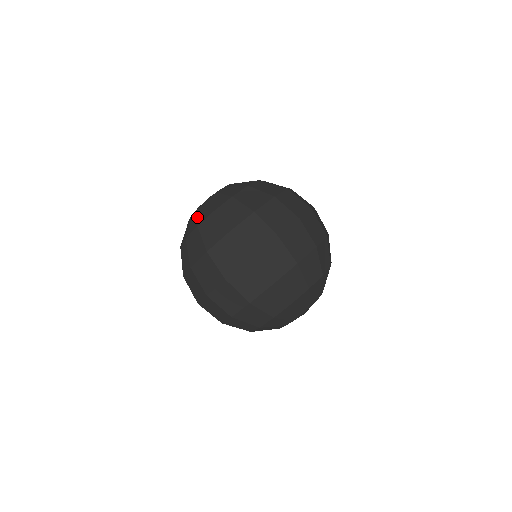
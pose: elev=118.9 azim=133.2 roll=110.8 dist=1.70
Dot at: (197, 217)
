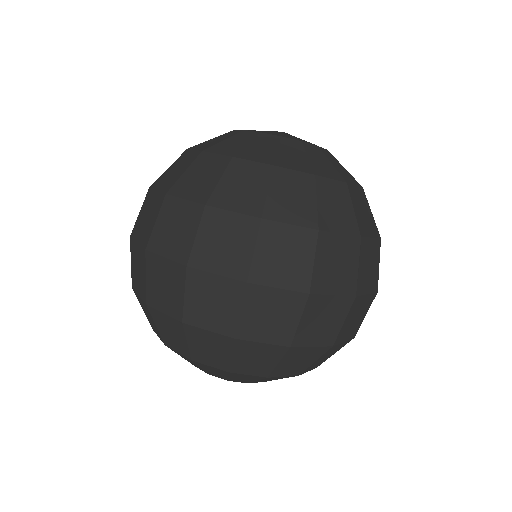
Dot at: (222, 140)
